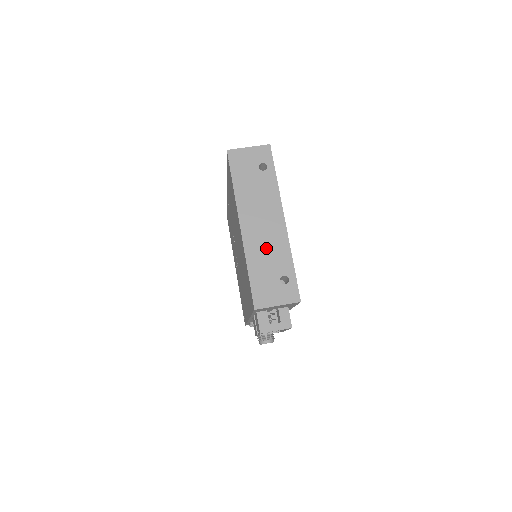
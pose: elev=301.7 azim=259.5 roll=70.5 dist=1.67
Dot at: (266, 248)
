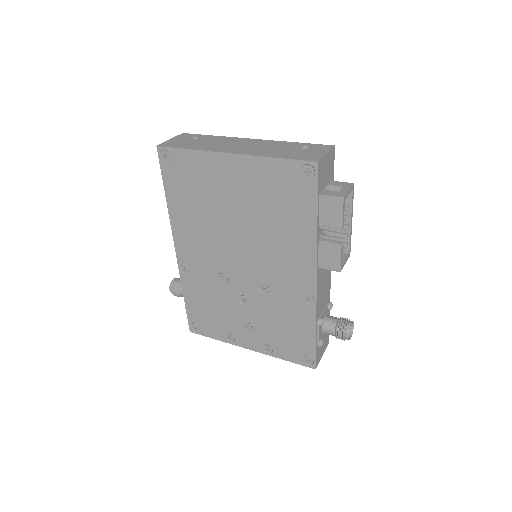
Dot at: (266, 148)
